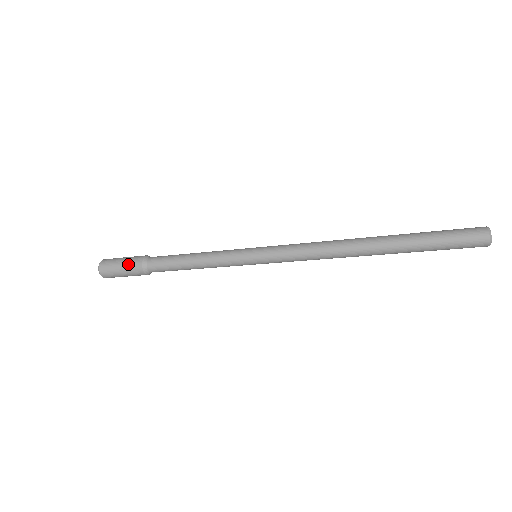
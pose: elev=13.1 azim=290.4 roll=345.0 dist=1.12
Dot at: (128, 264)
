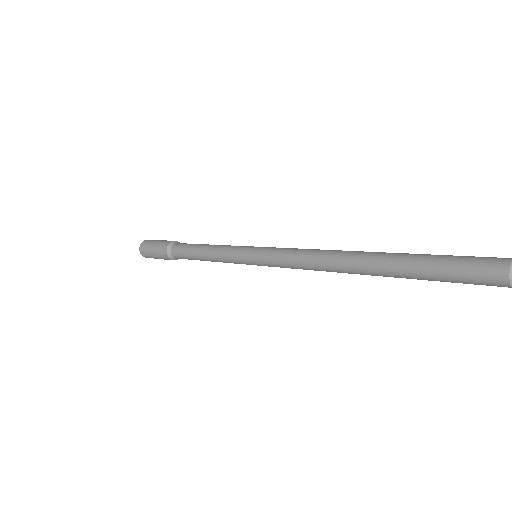
Dot at: (158, 253)
